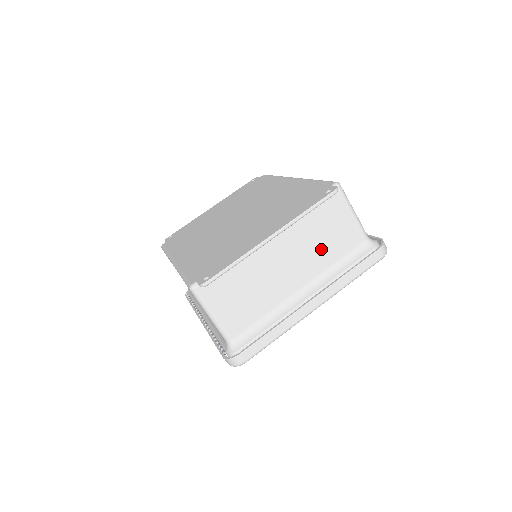
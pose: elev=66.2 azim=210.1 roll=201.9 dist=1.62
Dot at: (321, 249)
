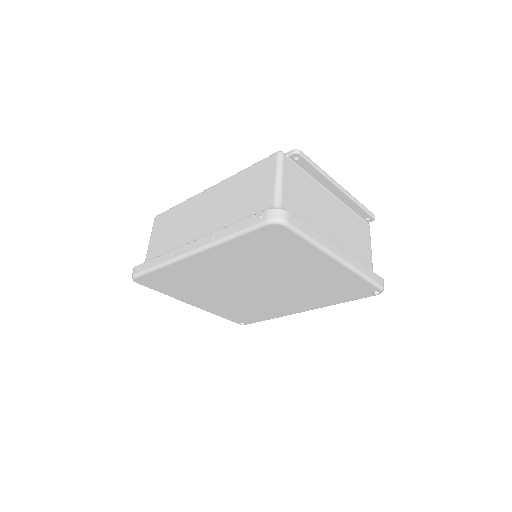
Dot at: (351, 240)
